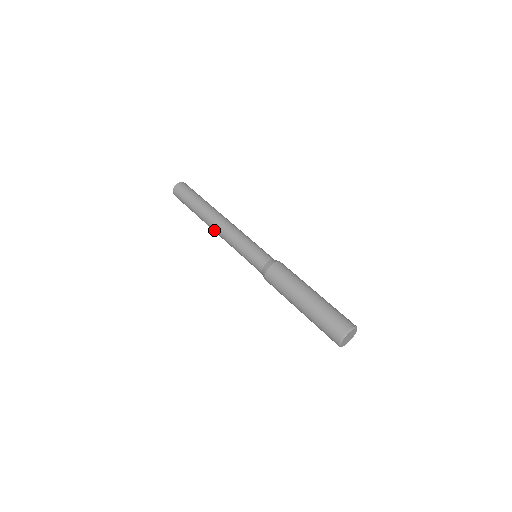
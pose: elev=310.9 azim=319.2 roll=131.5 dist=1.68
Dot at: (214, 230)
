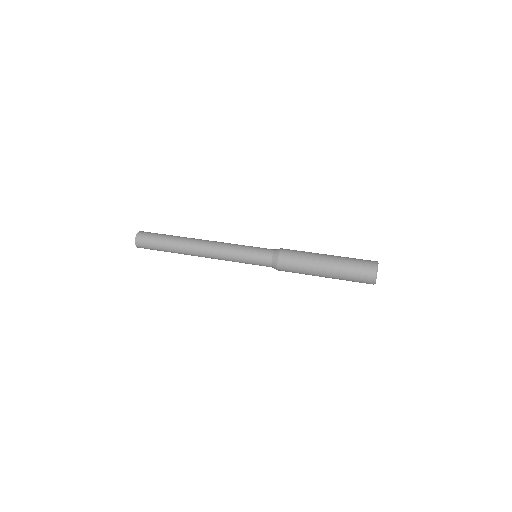
Dot at: (202, 253)
